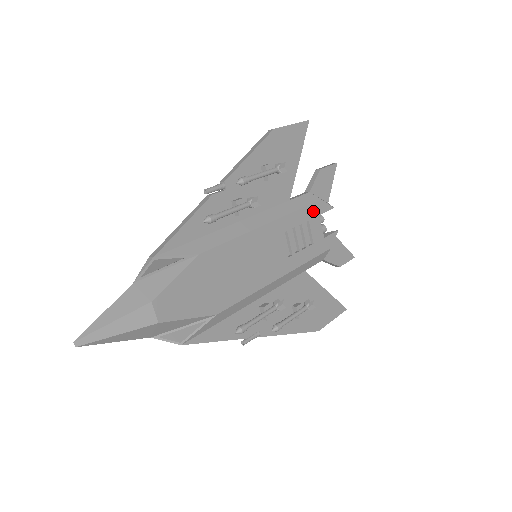
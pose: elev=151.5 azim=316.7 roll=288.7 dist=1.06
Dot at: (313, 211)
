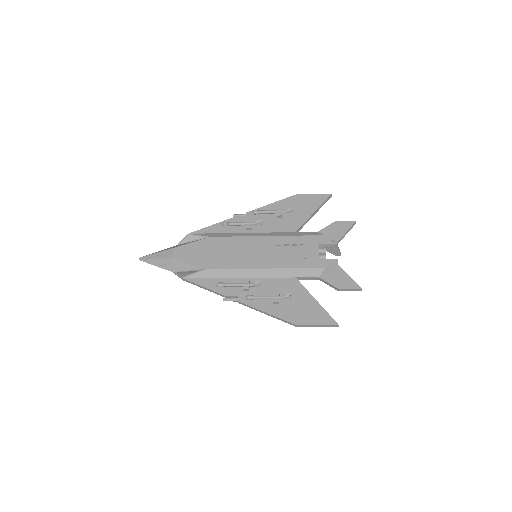
Dot at: (312, 240)
